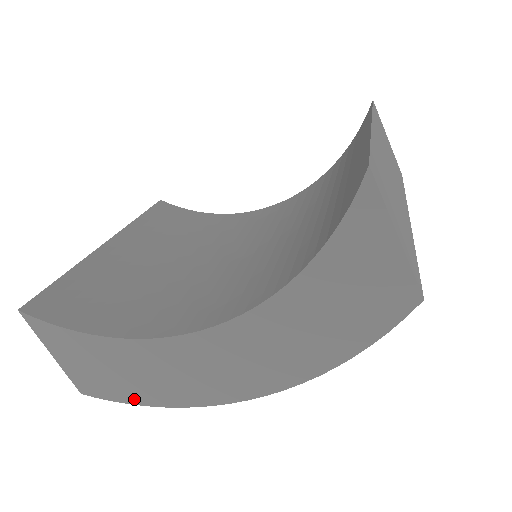
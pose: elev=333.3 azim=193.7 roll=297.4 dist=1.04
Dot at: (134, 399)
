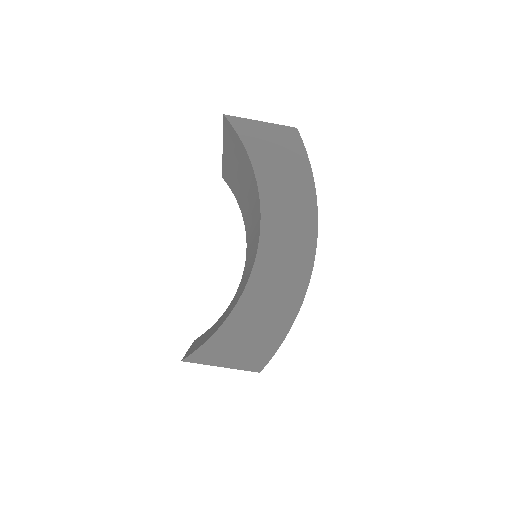
Dot at: (282, 333)
